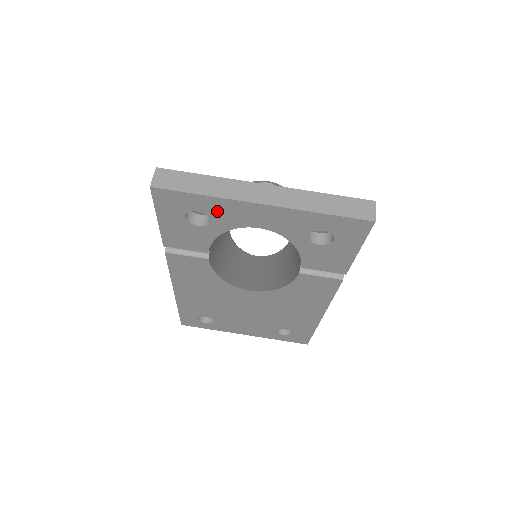
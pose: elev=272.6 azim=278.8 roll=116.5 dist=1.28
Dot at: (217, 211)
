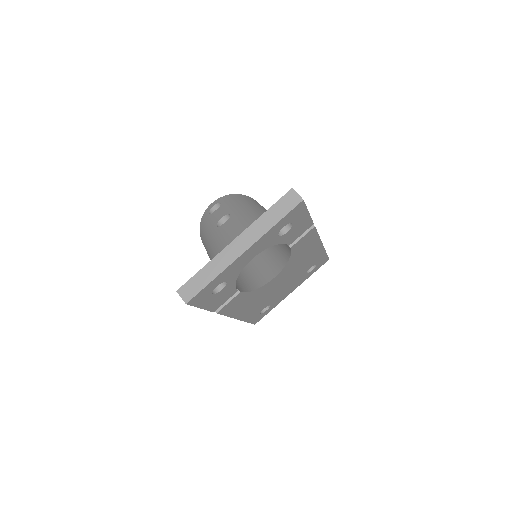
Dot at: (226, 276)
